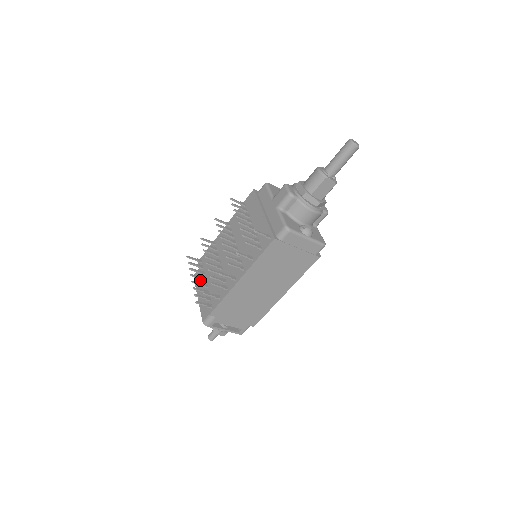
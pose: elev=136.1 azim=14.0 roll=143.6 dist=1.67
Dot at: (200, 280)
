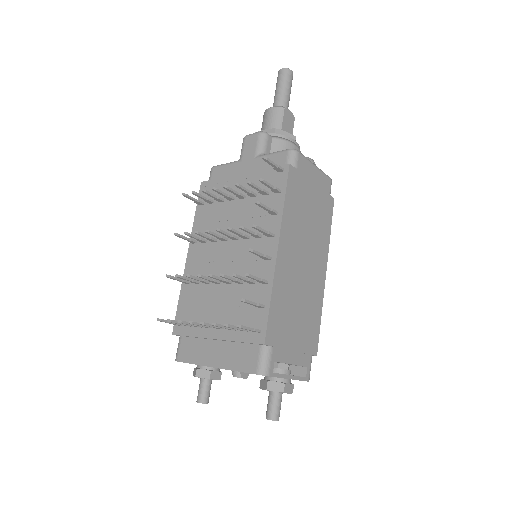
Dot at: (196, 347)
